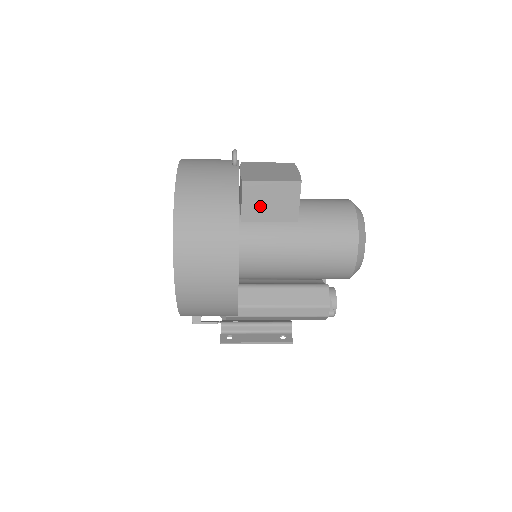
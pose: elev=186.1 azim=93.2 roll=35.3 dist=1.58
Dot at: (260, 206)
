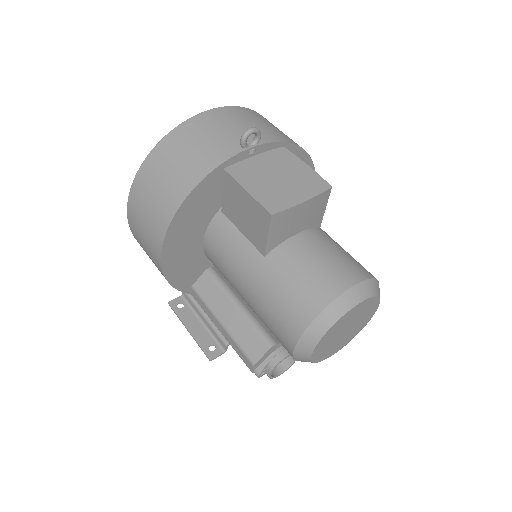
Dot at: (236, 209)
